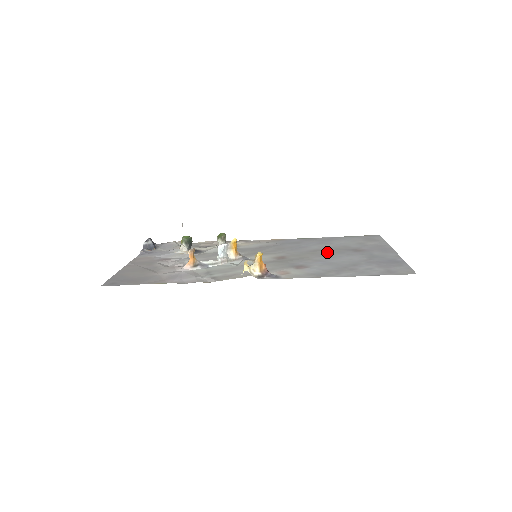
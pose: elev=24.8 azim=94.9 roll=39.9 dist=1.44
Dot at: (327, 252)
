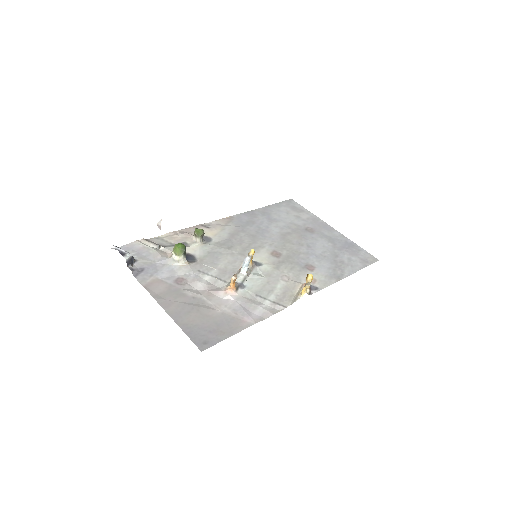
Dot at: (296, 238)
